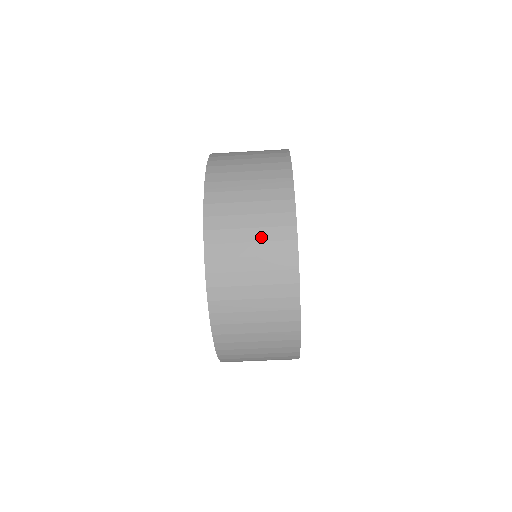
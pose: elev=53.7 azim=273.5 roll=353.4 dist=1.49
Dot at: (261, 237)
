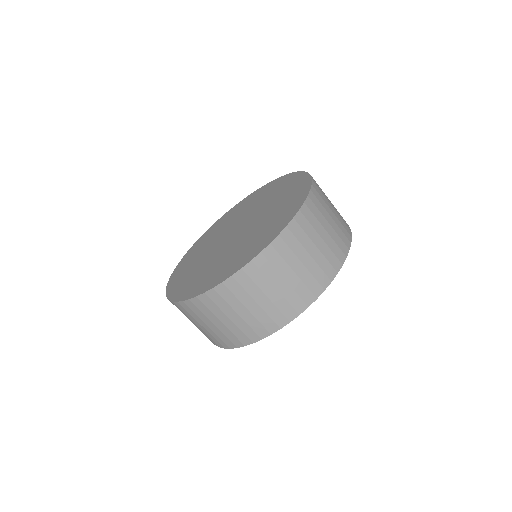
Dot at: (336, 211)
